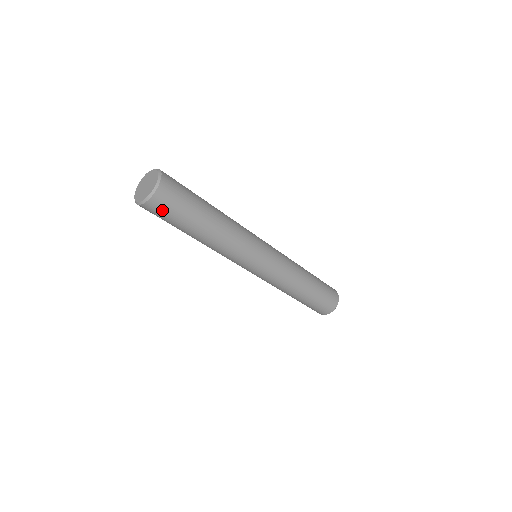
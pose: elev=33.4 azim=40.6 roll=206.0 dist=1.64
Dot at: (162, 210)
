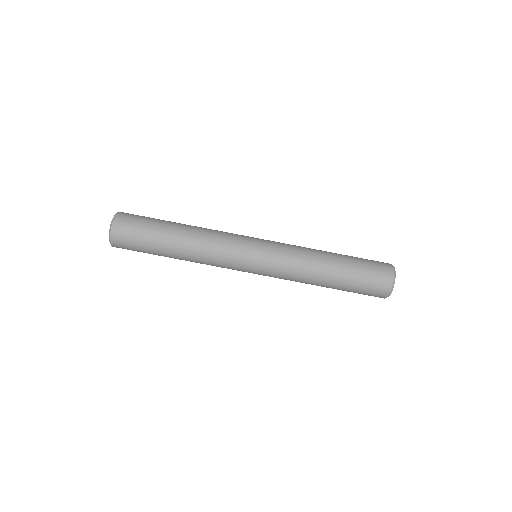
Dot at: (131, 219)
